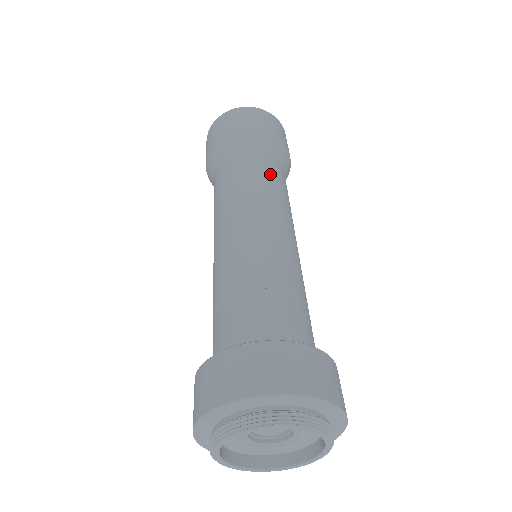
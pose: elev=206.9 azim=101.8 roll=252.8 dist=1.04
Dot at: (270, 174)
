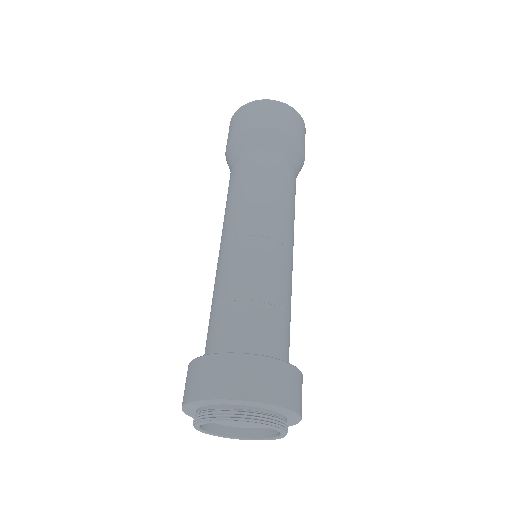
Dot at: (275, 177)
